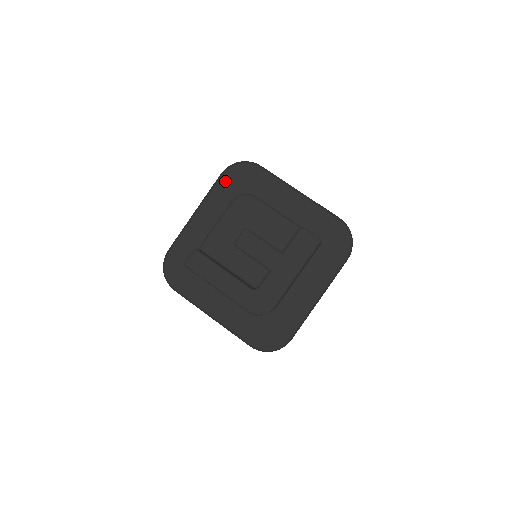
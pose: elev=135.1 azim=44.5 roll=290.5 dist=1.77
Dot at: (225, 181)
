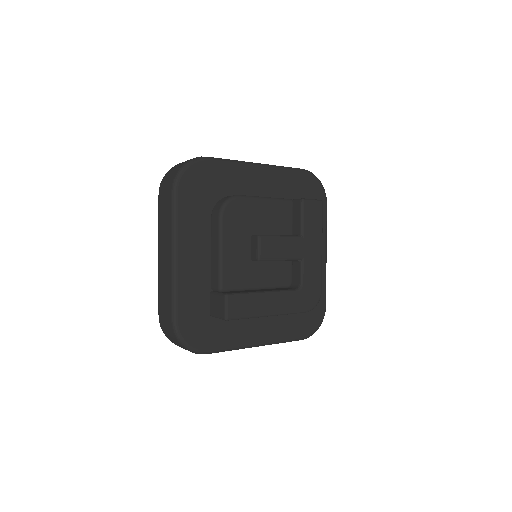
Dot at: (184, 198)
